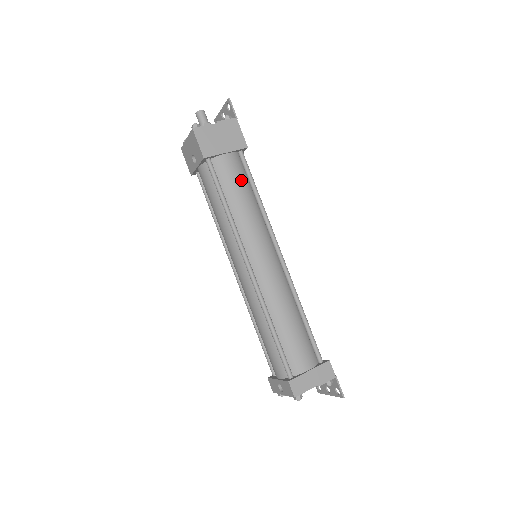
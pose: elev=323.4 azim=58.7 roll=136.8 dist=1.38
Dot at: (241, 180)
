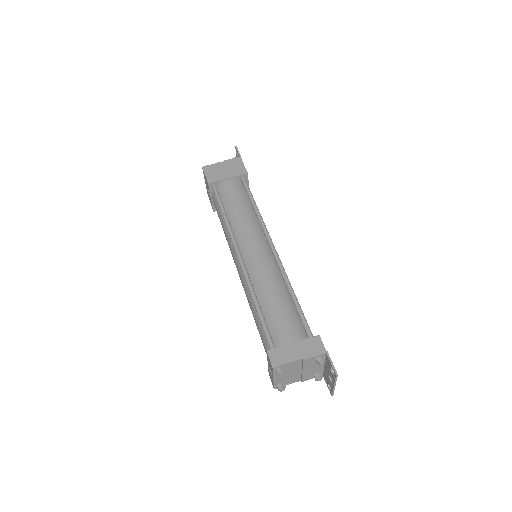
Dot at: (239, 195)
